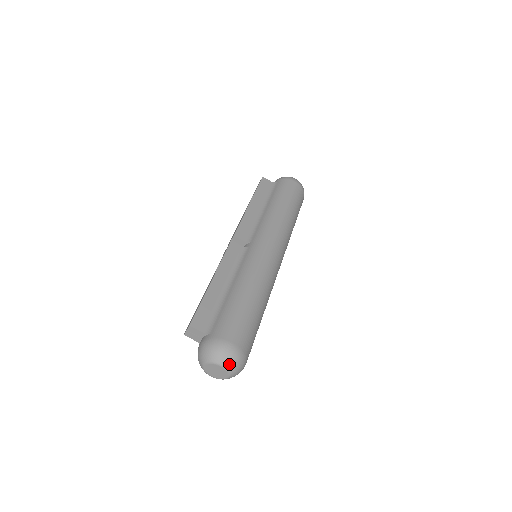
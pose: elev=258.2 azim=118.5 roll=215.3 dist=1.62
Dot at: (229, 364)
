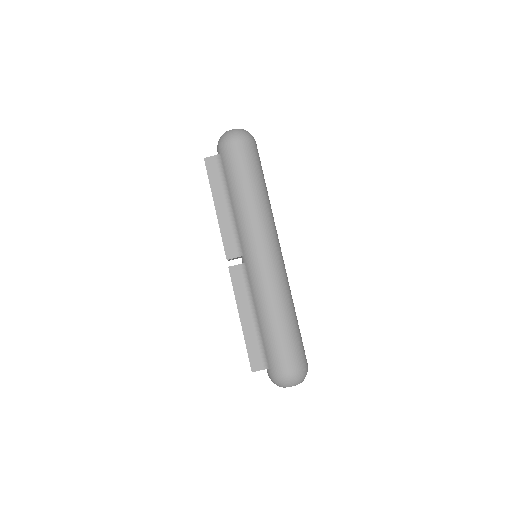
Dot at: (296, 383)
